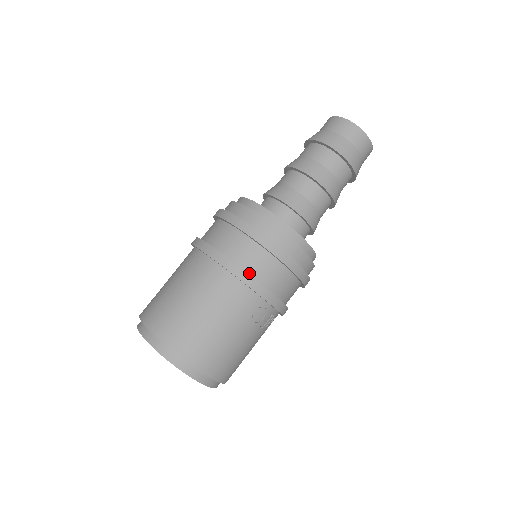
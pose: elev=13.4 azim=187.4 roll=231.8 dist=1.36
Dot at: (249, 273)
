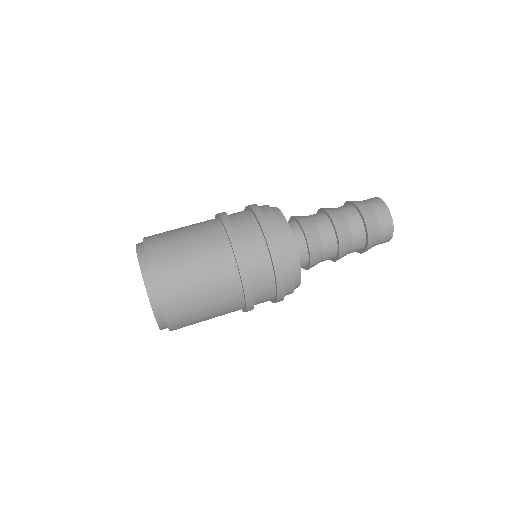
Dot at: (253, 296)
